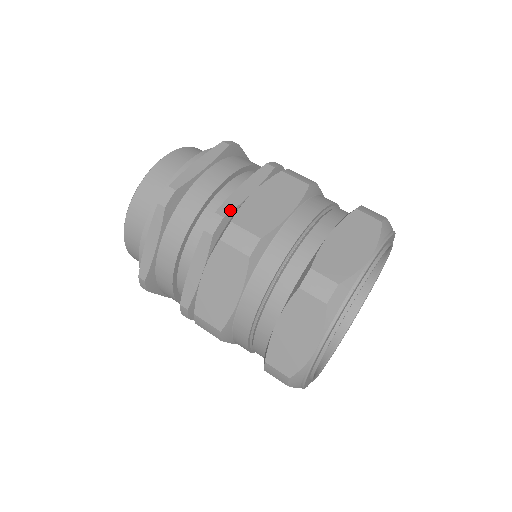
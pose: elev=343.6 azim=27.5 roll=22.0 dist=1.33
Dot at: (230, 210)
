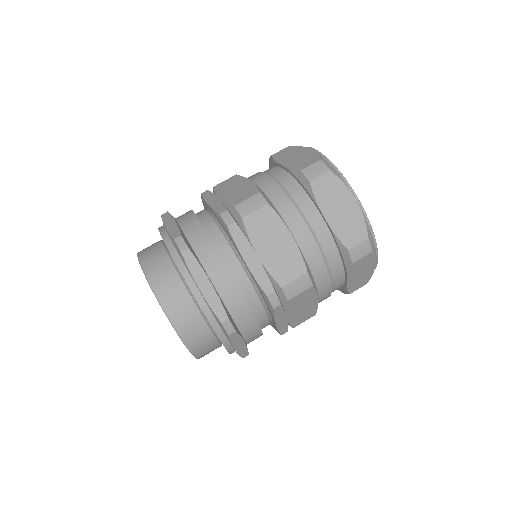
Dot at: (270, 283)
